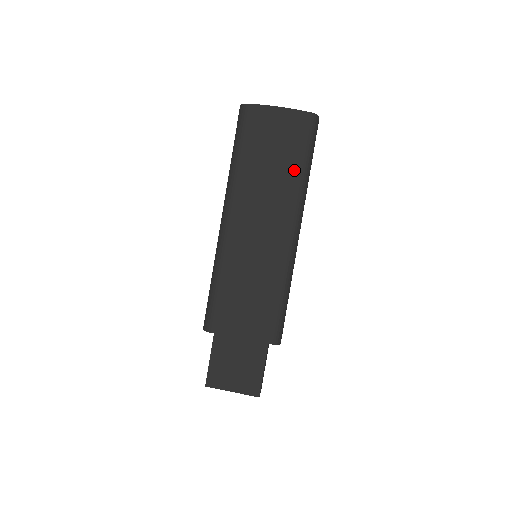
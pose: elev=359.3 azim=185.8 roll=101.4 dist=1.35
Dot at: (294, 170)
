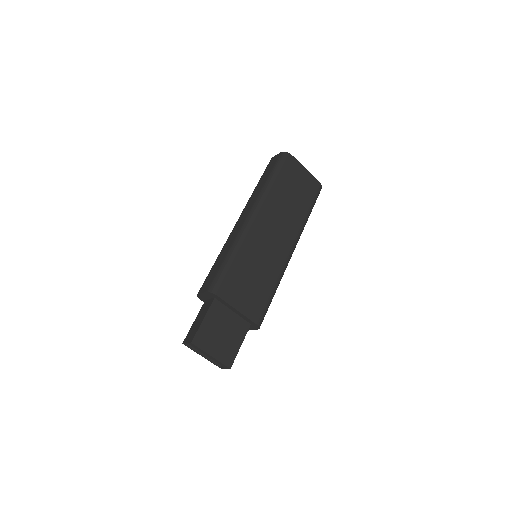
Dot at: (304, 211)
